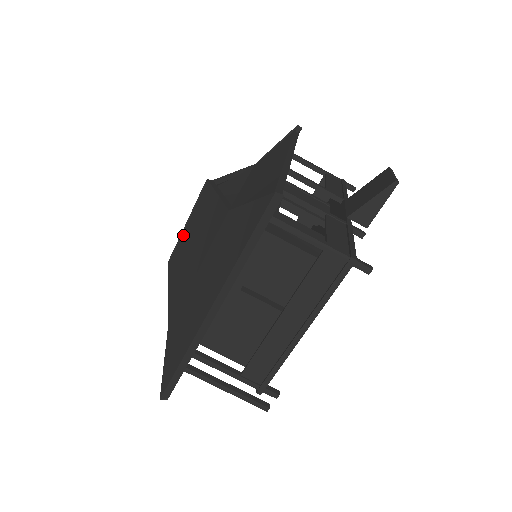
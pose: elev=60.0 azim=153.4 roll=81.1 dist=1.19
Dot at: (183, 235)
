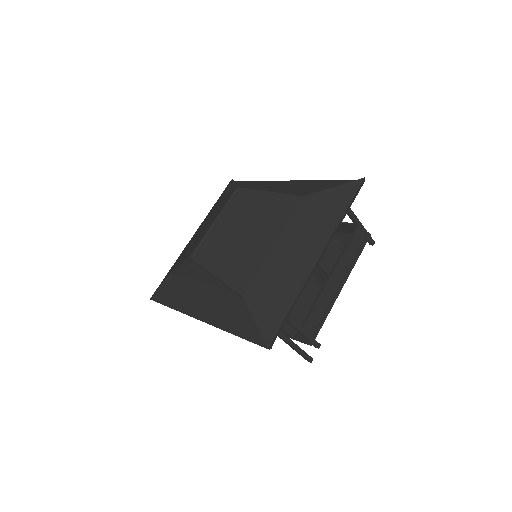
Dot at: (215, 230)
